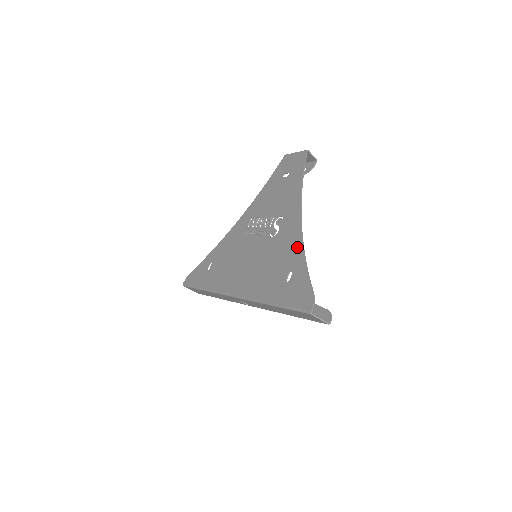
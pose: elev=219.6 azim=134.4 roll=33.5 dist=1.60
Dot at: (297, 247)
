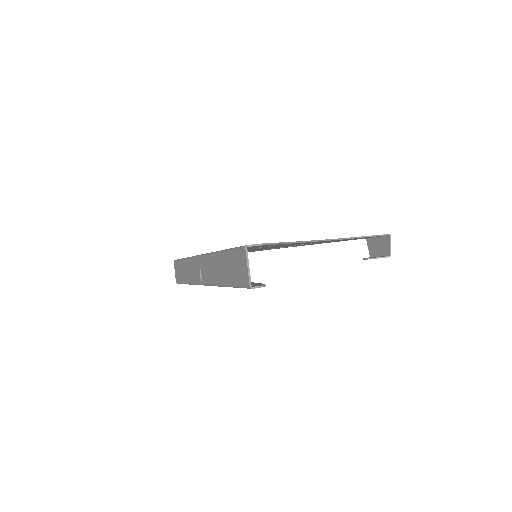
Dot at: occluded
